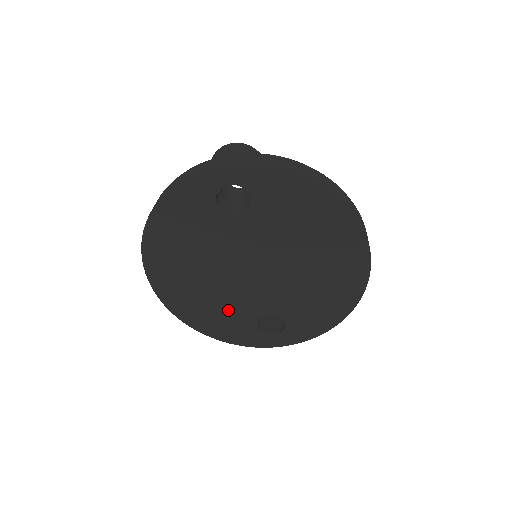
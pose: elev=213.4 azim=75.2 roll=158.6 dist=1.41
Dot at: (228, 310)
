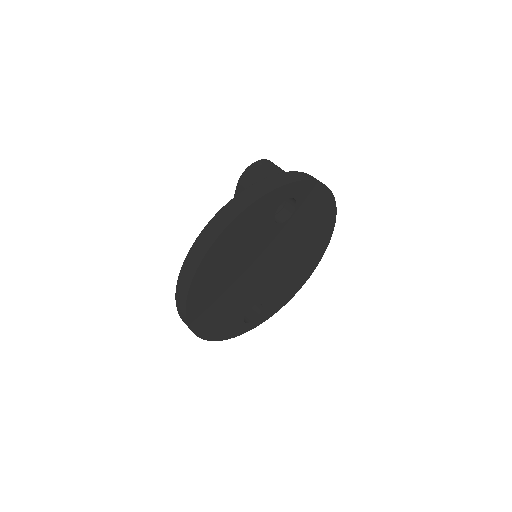
Dot at: (232, 309)
